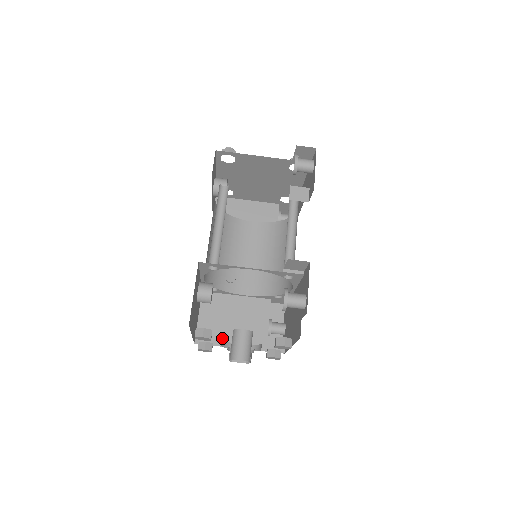
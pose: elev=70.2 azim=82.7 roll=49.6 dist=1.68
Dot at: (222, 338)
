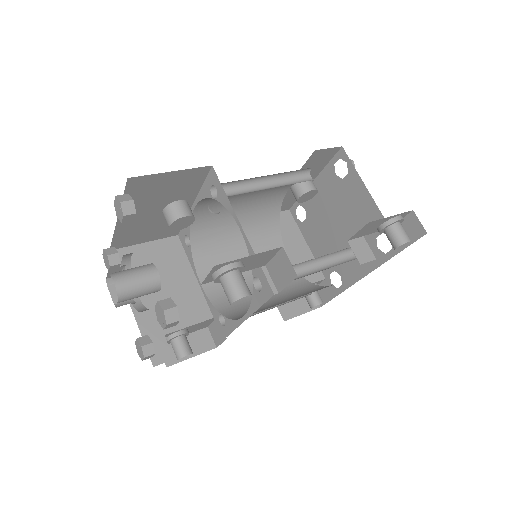
Dot at: occluded
